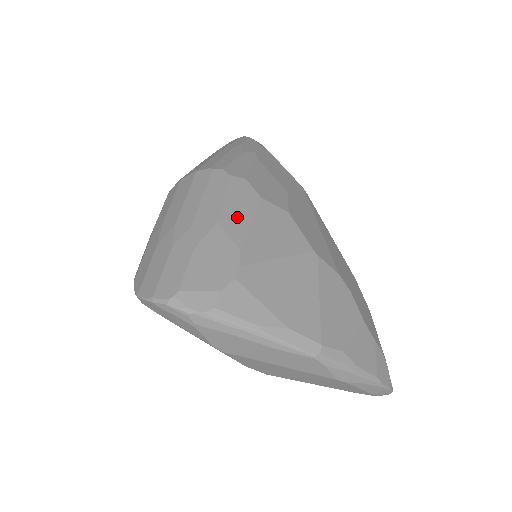
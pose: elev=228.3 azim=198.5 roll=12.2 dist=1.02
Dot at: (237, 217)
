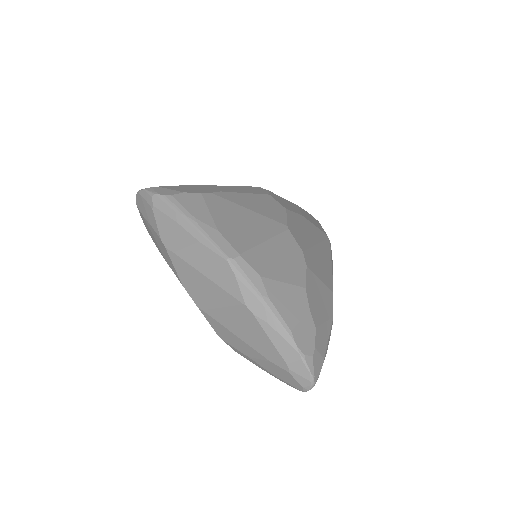
Dot at: (239, 189)
